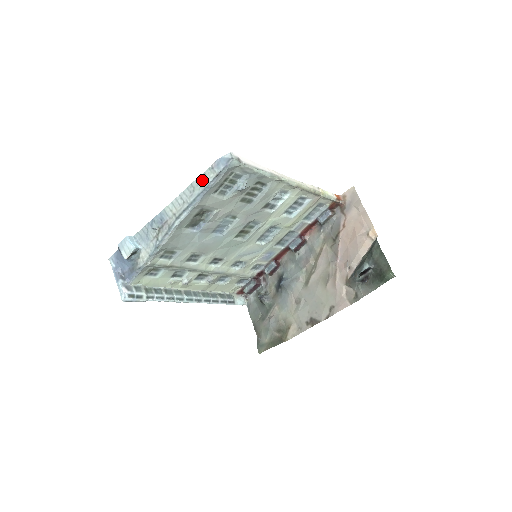
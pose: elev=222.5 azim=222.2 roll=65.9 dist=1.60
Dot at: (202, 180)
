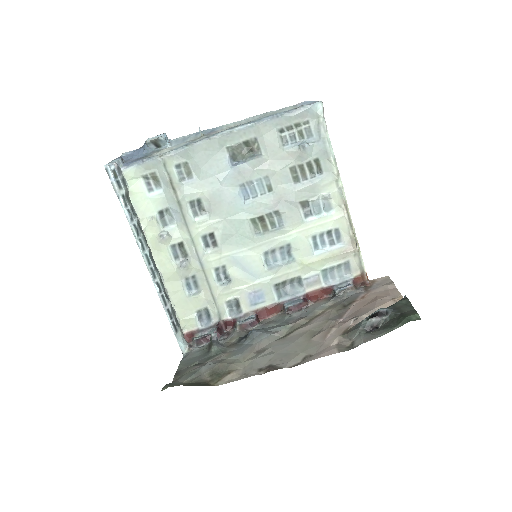
Dot at: (279, 111)
